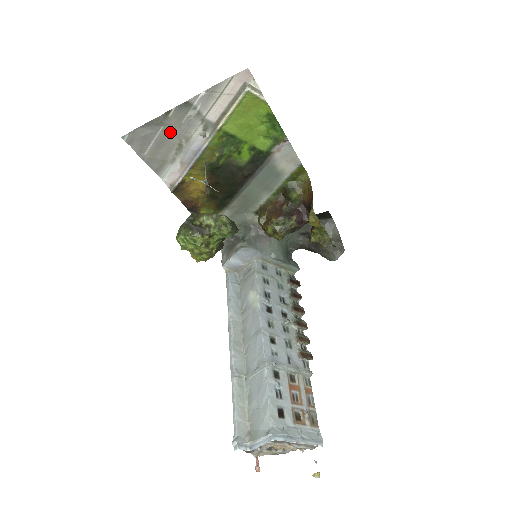
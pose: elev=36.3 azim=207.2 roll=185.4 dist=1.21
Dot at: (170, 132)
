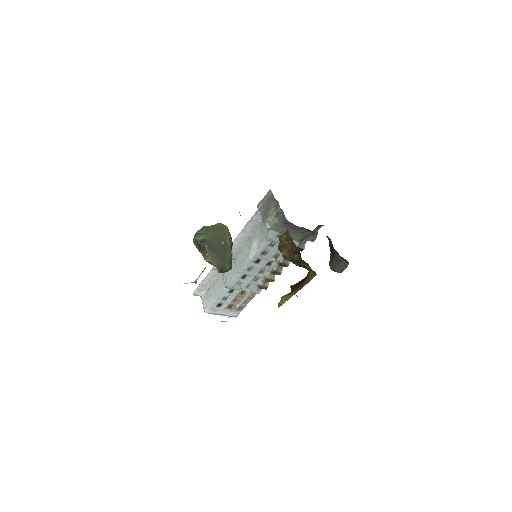
Dot at: occluded
